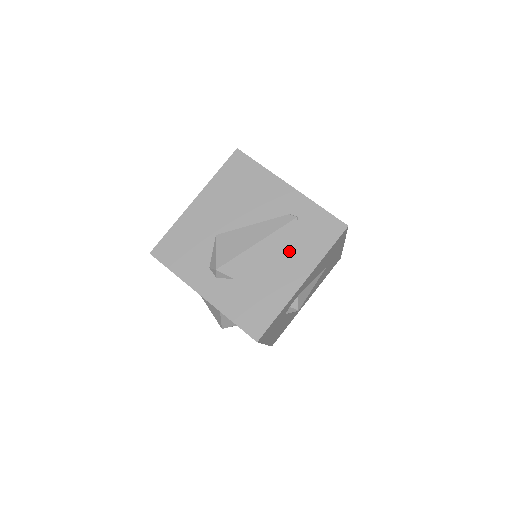
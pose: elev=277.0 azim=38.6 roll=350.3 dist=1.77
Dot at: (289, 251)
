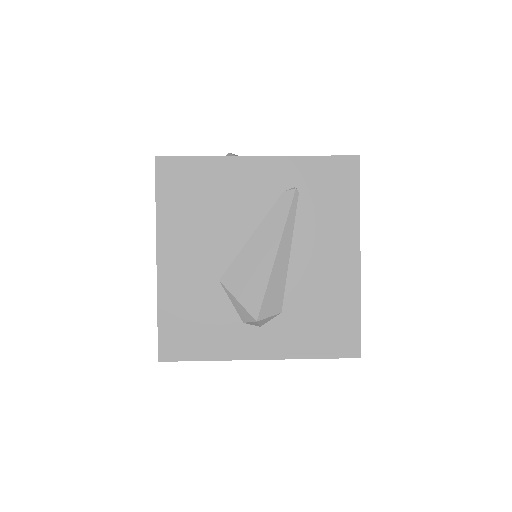
Dot at: (317, 234)
